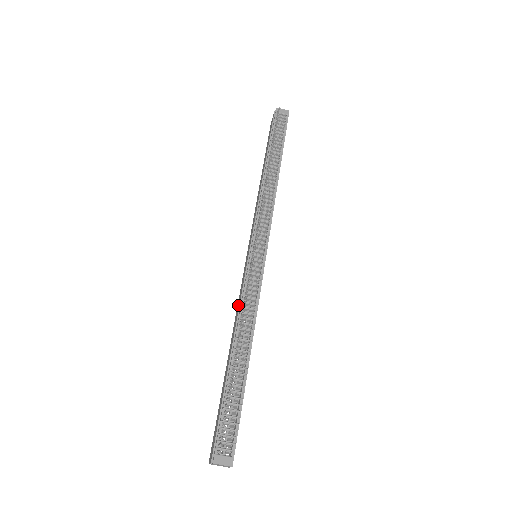
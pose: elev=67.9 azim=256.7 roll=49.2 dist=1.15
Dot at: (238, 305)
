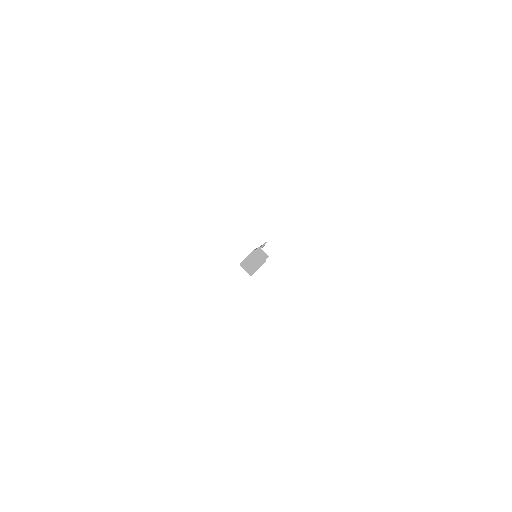
Dot at: occluded
